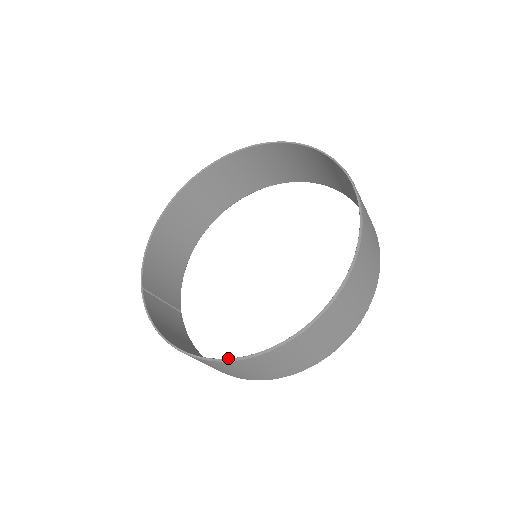
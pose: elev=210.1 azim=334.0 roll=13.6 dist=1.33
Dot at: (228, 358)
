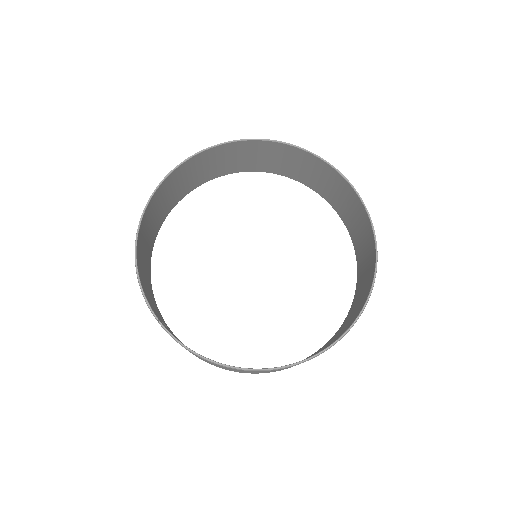
Dot at: (302, 360)
